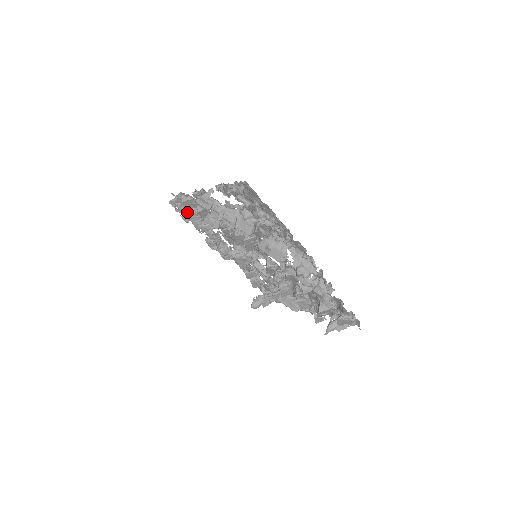
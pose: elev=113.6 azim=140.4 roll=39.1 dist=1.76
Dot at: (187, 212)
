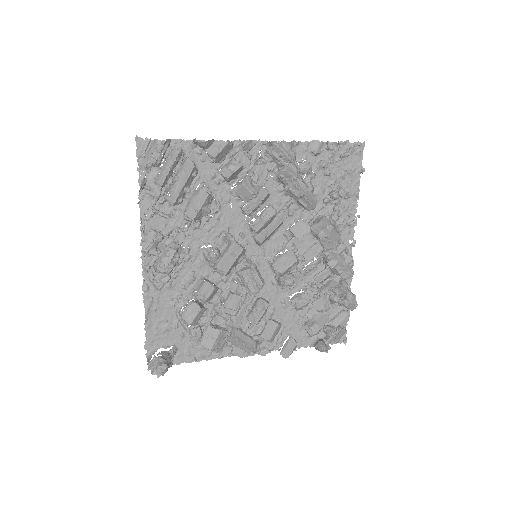
Dot at: (195, 166)
